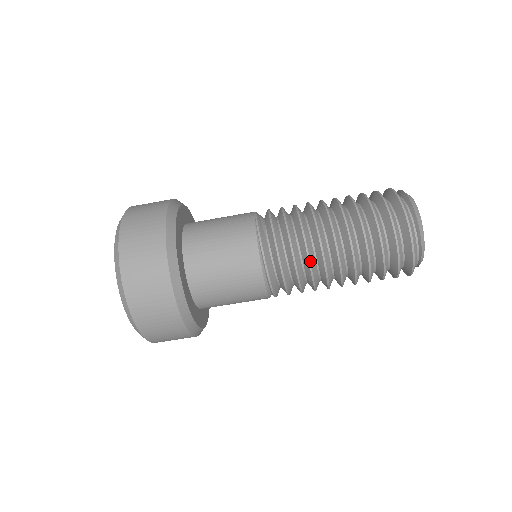
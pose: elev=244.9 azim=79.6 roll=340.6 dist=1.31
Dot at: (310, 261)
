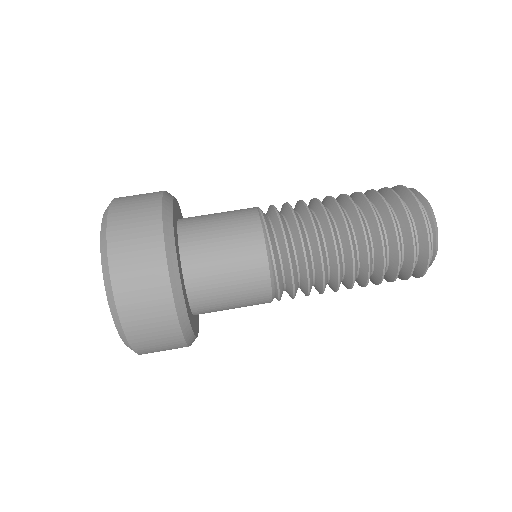
Dot at: (319, 241)
